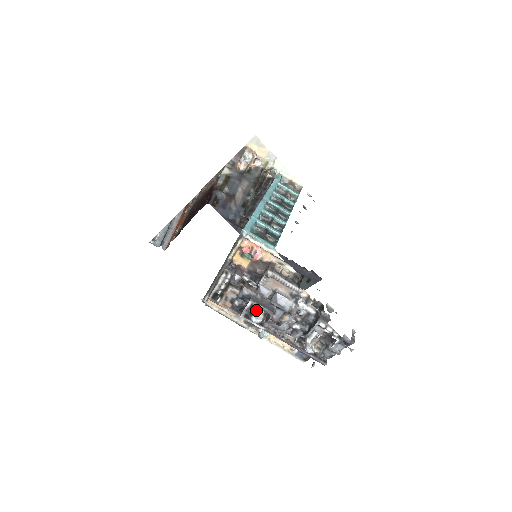
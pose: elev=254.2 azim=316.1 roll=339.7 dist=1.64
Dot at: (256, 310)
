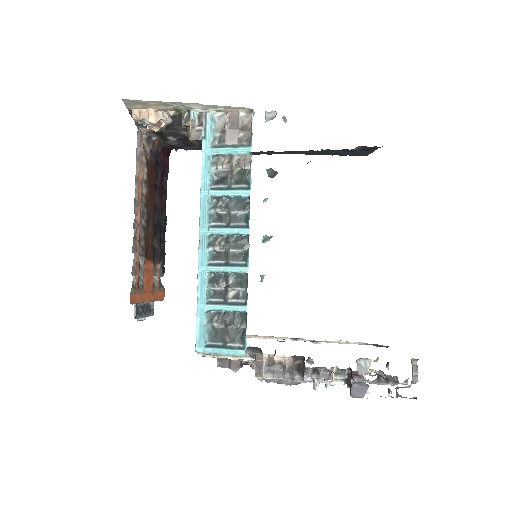
Dot at: occluded
